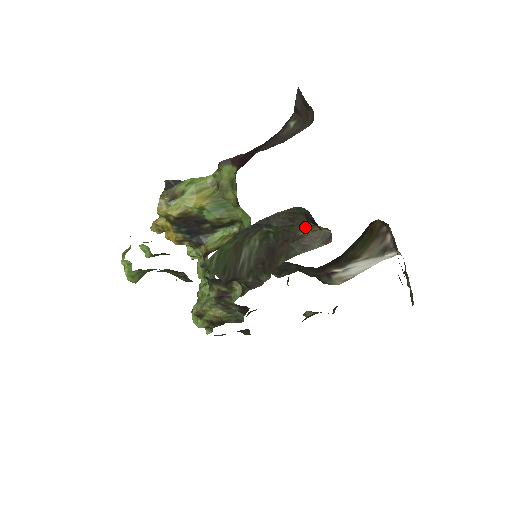
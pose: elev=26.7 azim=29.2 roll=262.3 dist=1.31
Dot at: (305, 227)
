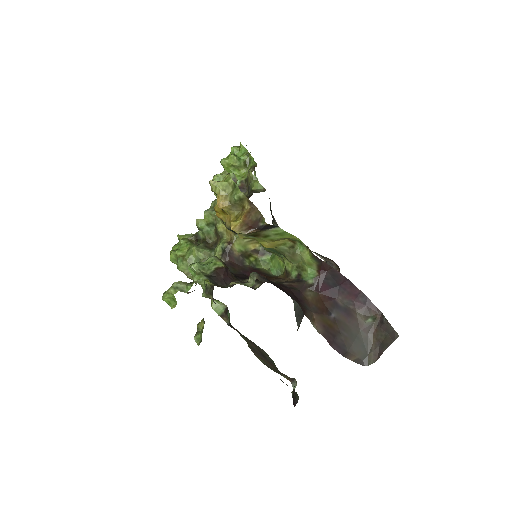
Dot at: occluded
